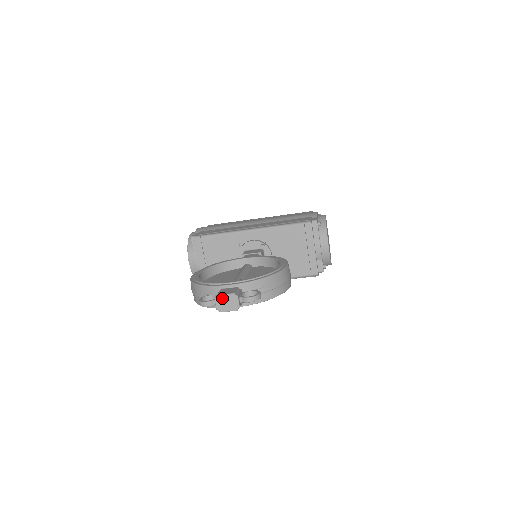
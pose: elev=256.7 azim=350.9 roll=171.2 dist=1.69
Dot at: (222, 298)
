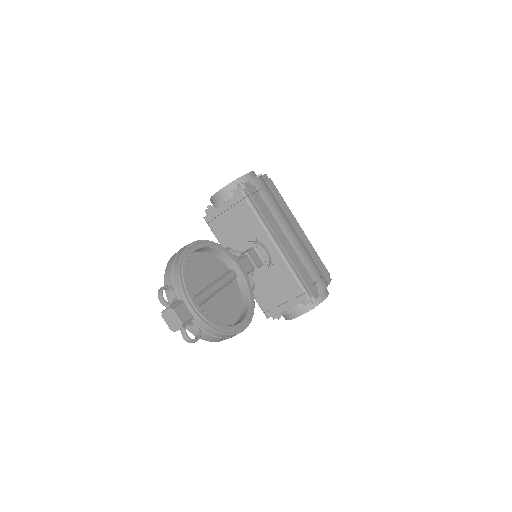
Dot at: (173, 315)
